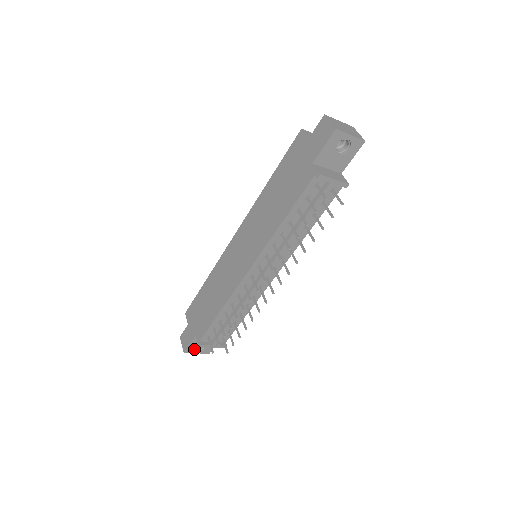
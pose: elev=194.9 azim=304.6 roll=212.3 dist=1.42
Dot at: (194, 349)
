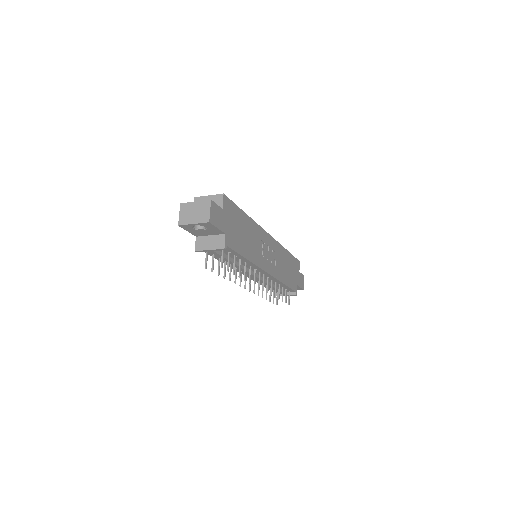
Dot at: occluded
